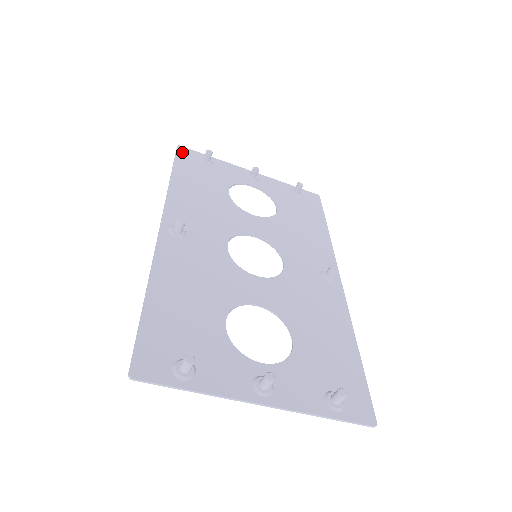
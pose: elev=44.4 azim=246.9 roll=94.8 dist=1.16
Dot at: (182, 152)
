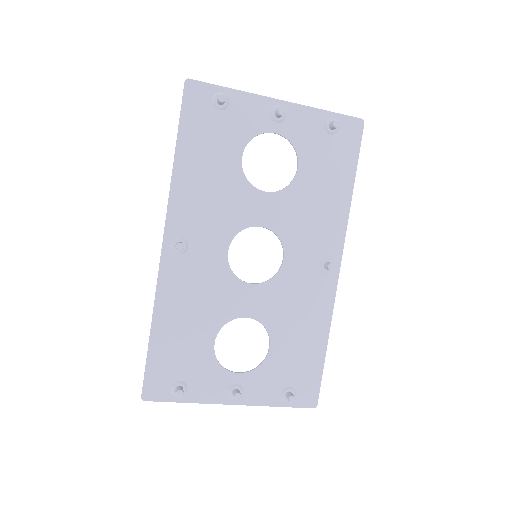
Dot at: (190, 94)
